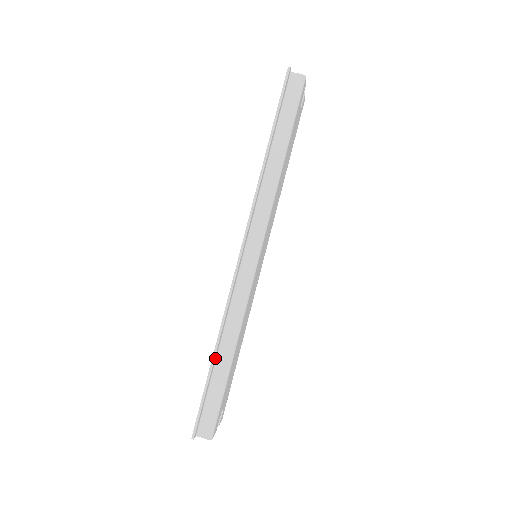
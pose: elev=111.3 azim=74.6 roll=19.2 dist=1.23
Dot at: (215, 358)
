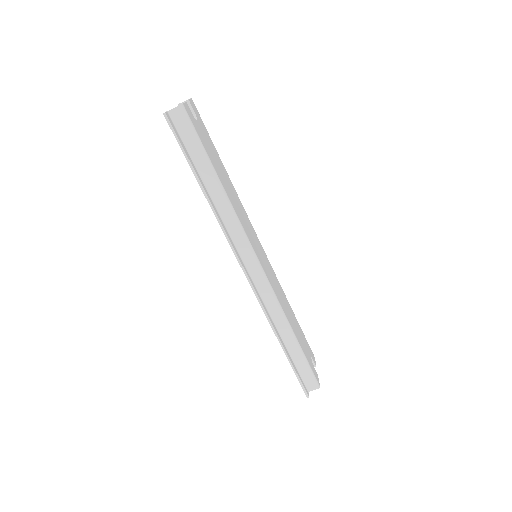
Dot at: (284, 347)
